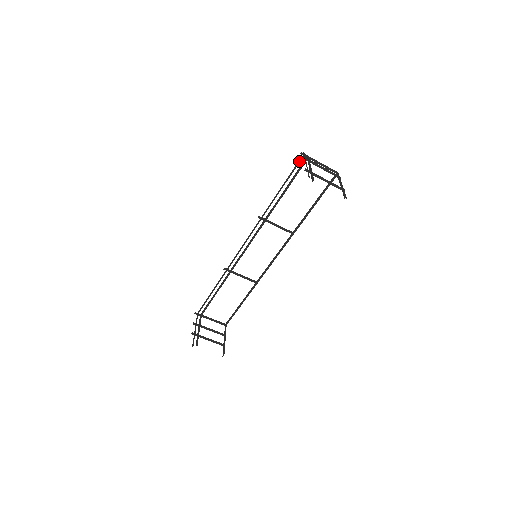
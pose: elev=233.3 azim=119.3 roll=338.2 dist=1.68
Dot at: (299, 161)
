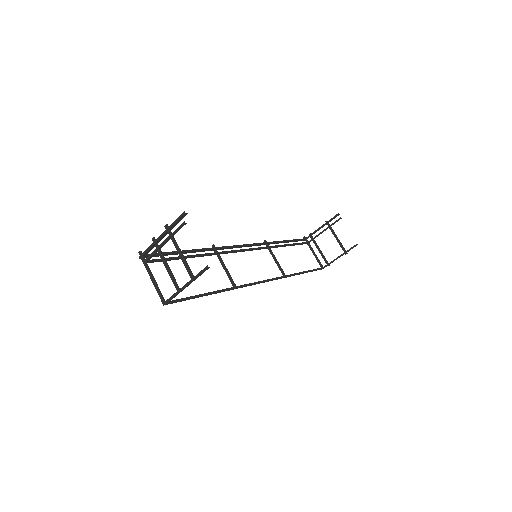
Dot at: (303, 239)
